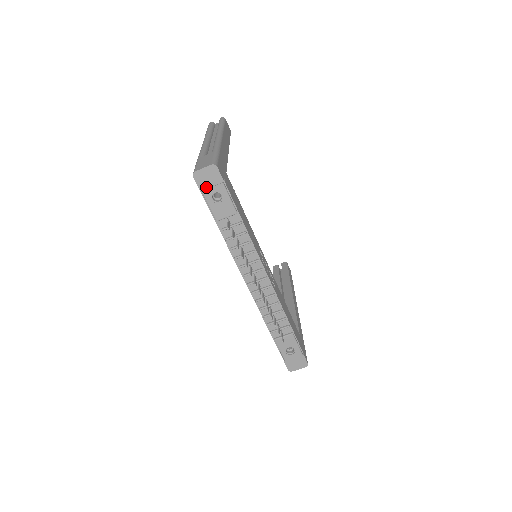
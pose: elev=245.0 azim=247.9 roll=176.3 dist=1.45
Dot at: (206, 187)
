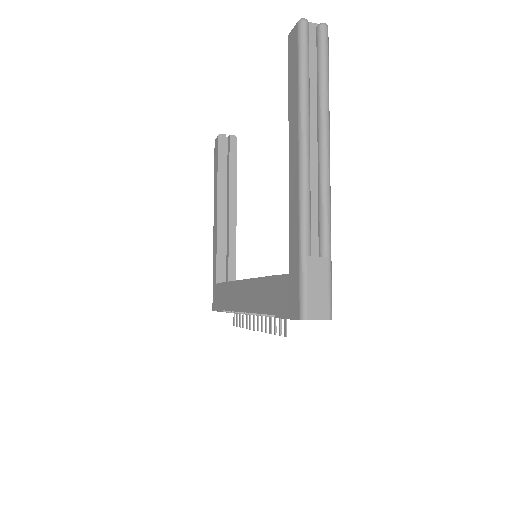
Dot at: occluded
